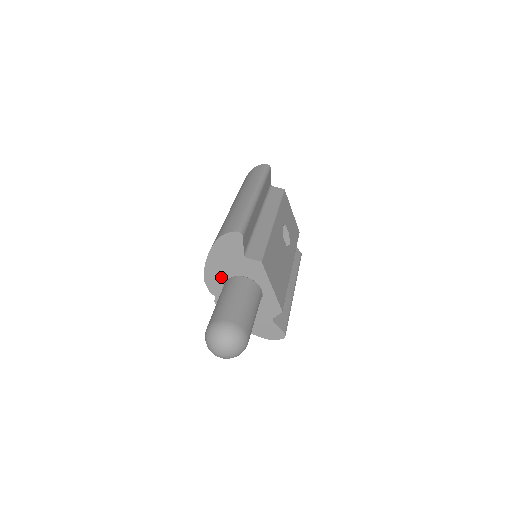
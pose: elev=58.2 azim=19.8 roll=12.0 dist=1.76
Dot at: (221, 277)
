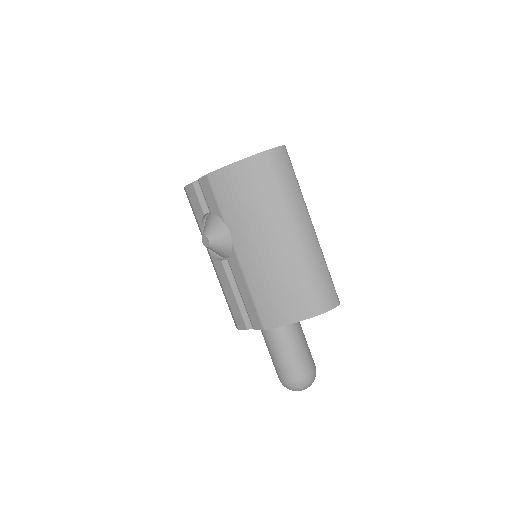
Dot at: occluded
